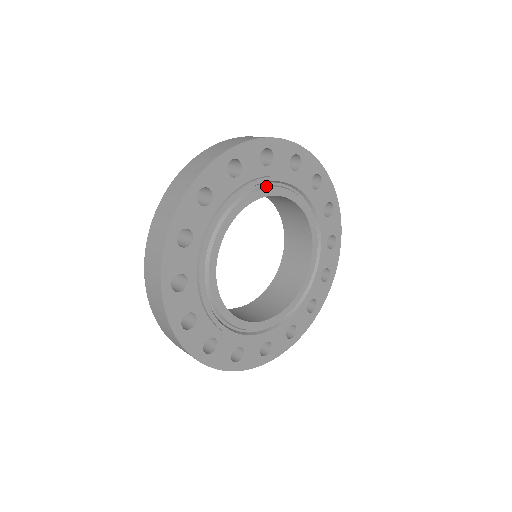
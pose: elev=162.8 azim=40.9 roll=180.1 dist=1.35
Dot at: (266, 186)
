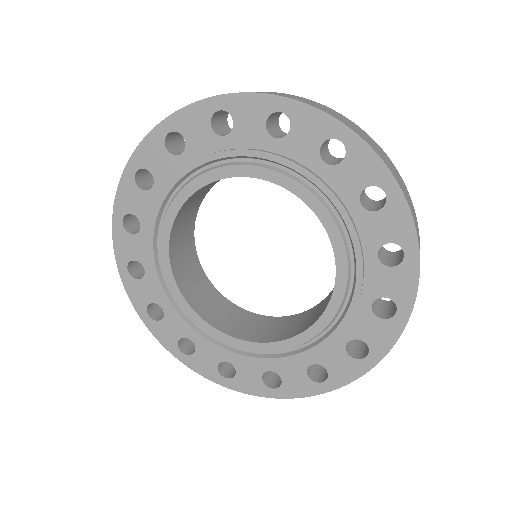
Dot at: (192, 178)
